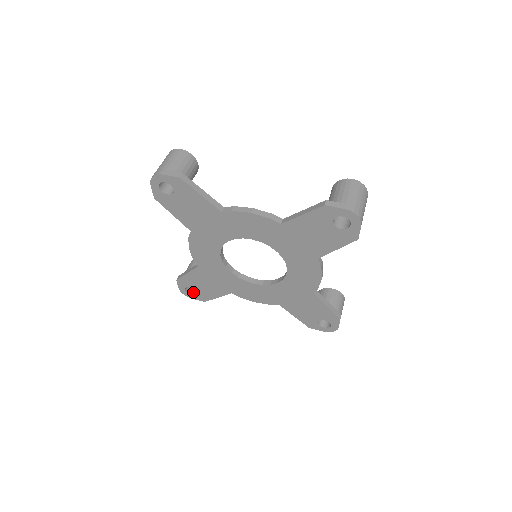
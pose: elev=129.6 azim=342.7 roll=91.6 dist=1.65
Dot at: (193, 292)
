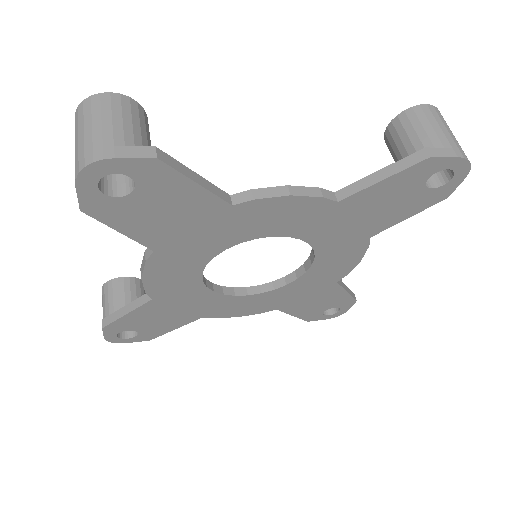
Dot at: (128, 333)
